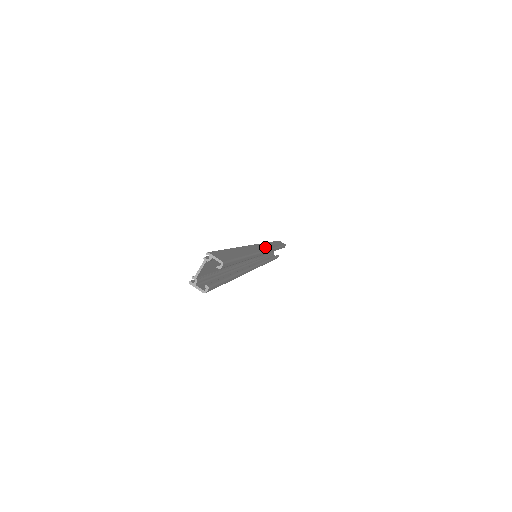
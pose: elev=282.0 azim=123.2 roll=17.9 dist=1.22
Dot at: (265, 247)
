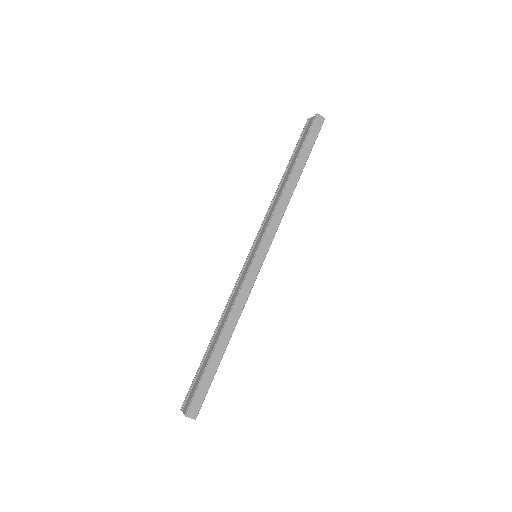
Dot at: (265, 248)
